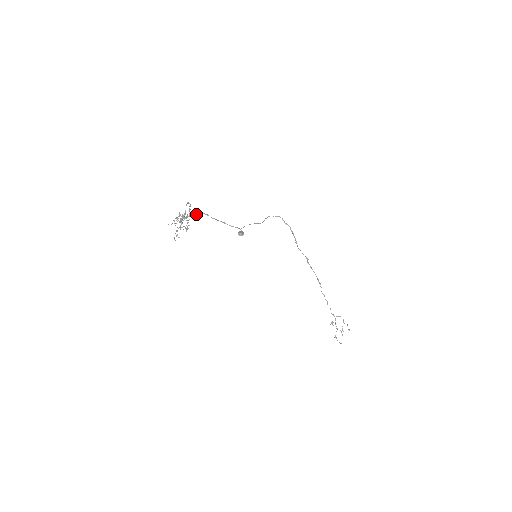
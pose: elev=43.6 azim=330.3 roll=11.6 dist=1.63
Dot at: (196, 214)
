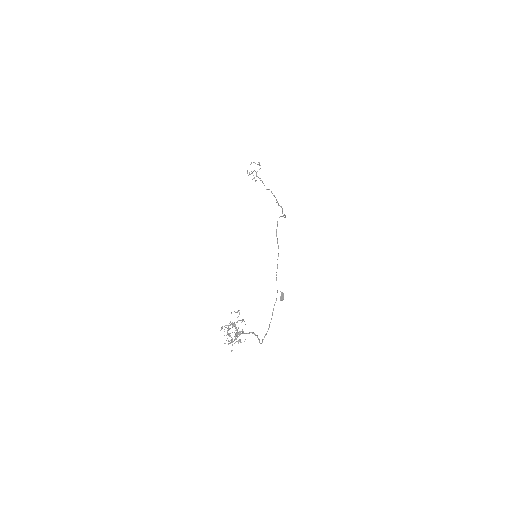
Dot at: (239, 314)
